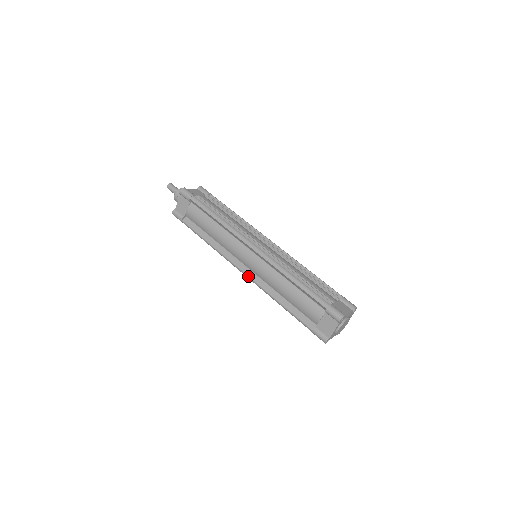
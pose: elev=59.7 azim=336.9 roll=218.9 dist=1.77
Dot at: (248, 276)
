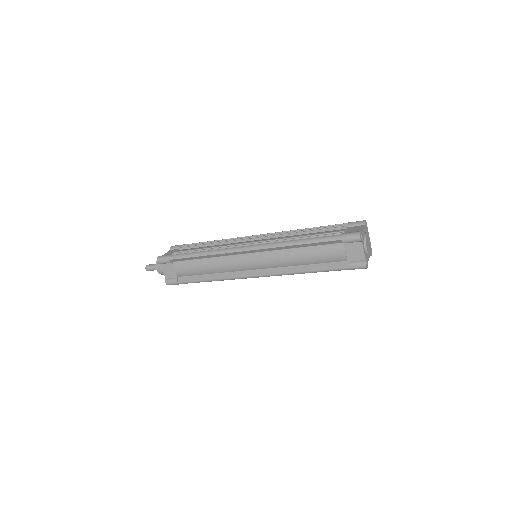
Dot at: (263, 275)
